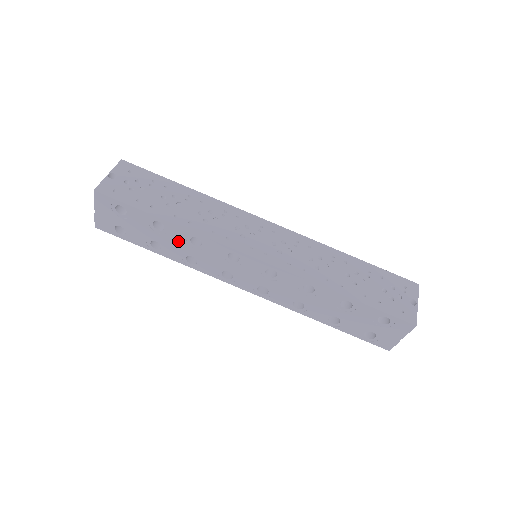
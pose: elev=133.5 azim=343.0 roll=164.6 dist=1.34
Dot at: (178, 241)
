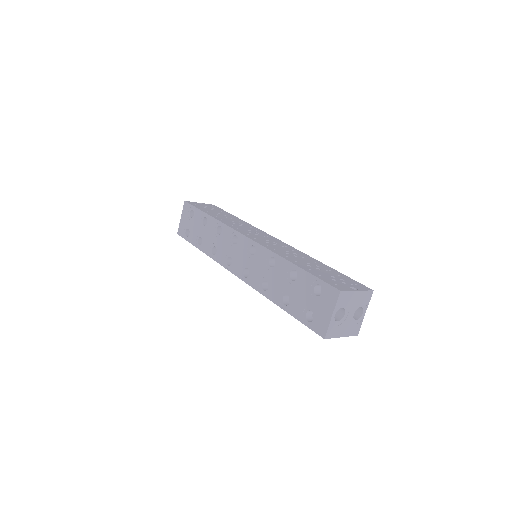
Dot at: (211, 233)
